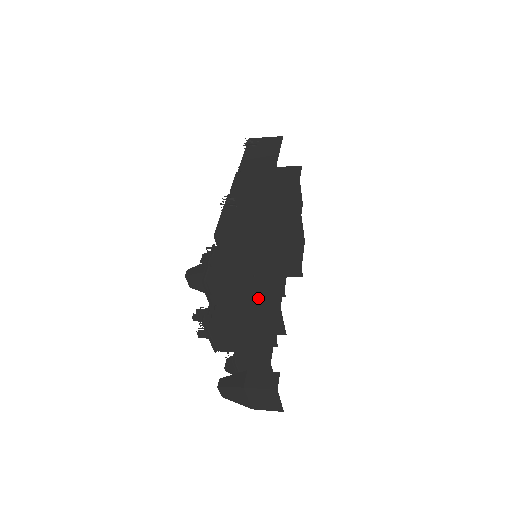
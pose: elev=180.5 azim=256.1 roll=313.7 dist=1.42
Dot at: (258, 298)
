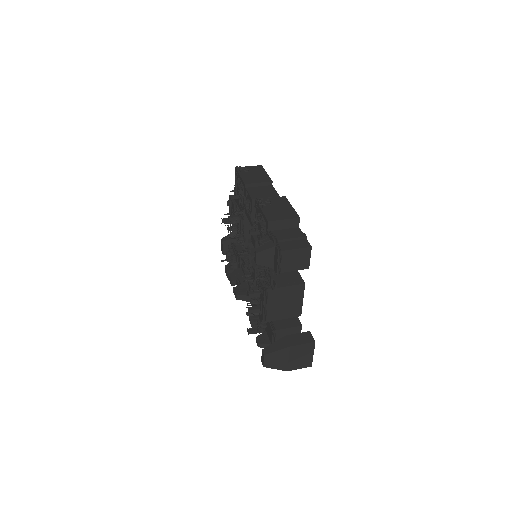
Dot at: (297, 270)
